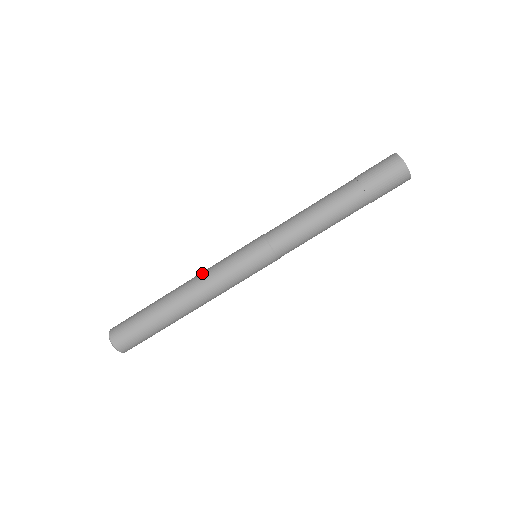
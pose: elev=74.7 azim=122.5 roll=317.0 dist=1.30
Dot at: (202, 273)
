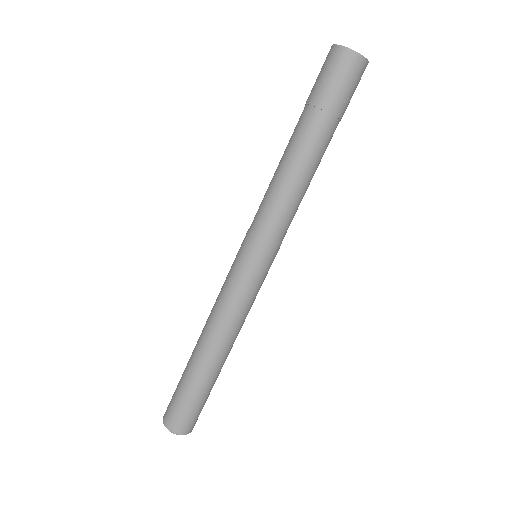
Dot at: (213, 309)
